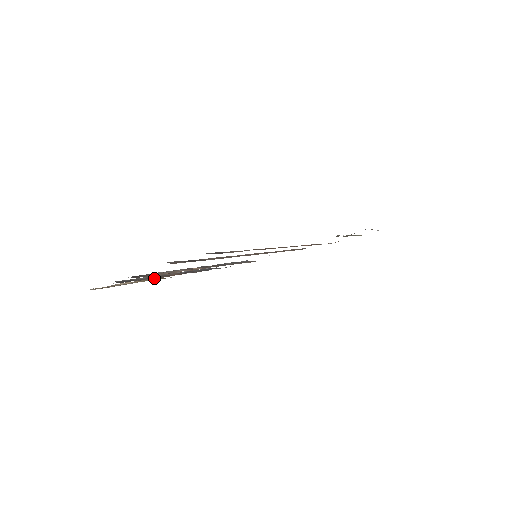
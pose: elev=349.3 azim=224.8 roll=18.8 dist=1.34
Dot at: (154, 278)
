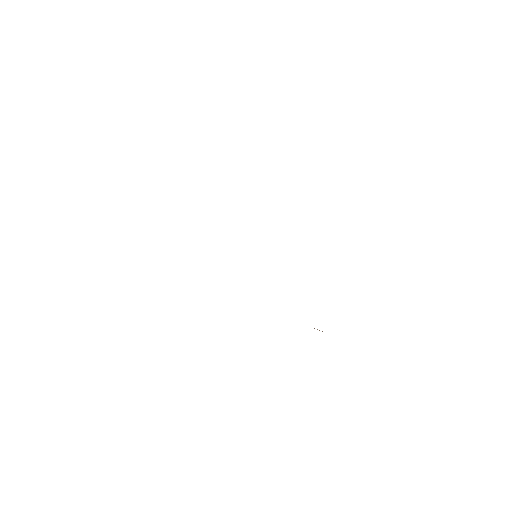
Dot at: occluded
